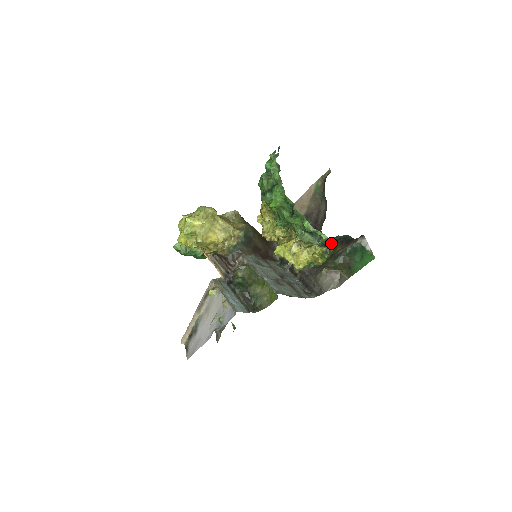
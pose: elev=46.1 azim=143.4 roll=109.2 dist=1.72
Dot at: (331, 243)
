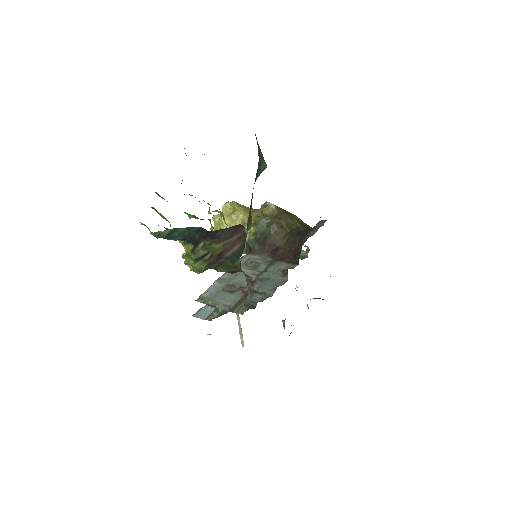
Dot at: (189, 238)
